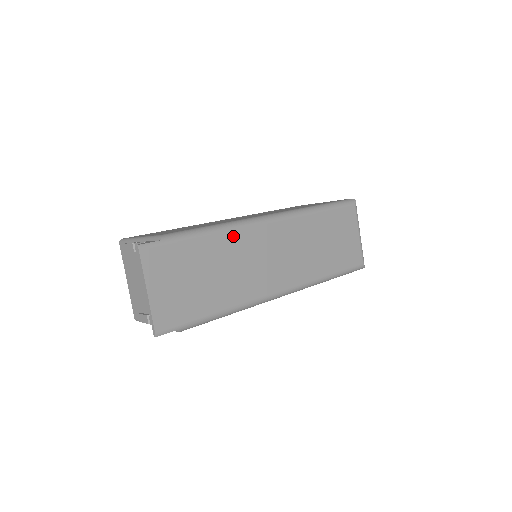
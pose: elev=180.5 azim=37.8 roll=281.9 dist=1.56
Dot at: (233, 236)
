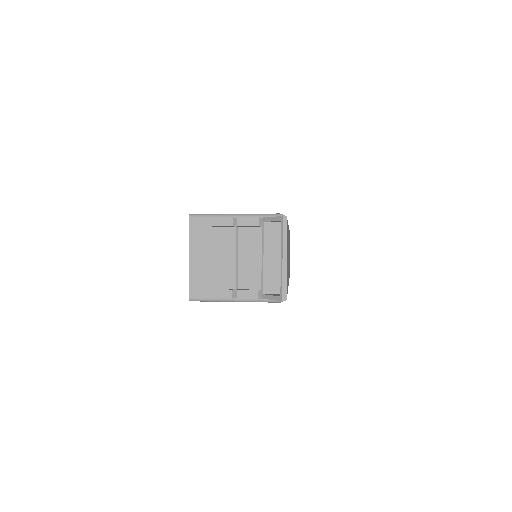
Dot at: (288, 230)
